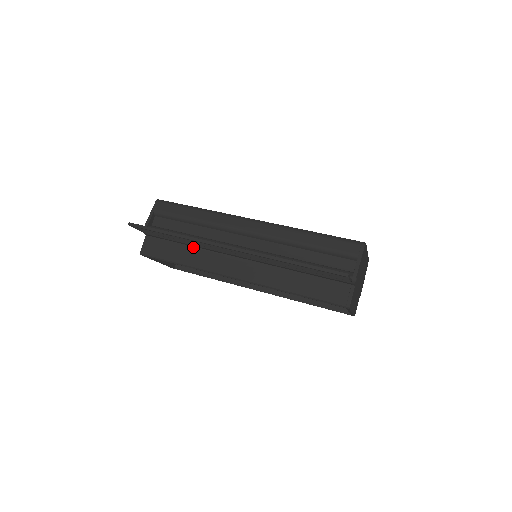
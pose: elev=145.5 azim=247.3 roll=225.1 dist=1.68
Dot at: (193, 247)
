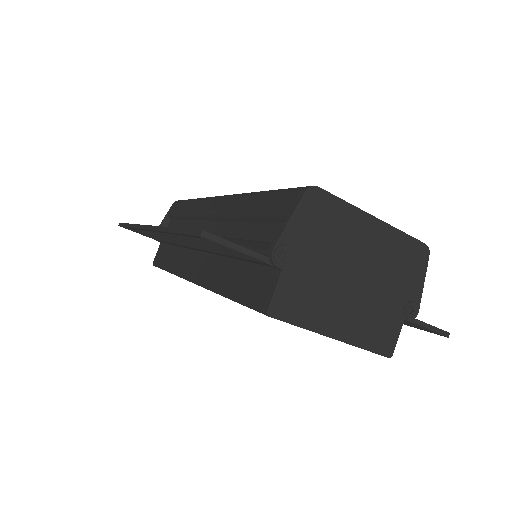
Dot at: (178, 247)
